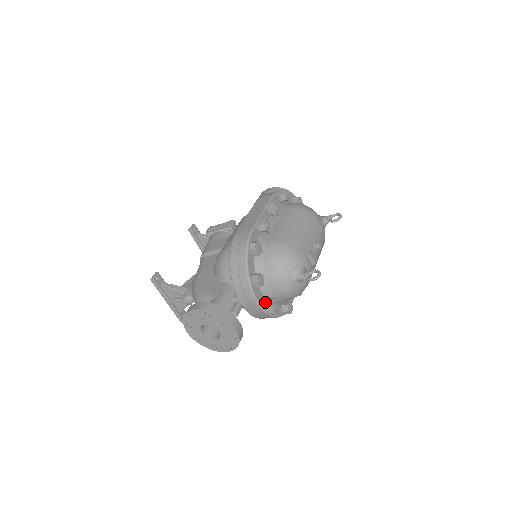
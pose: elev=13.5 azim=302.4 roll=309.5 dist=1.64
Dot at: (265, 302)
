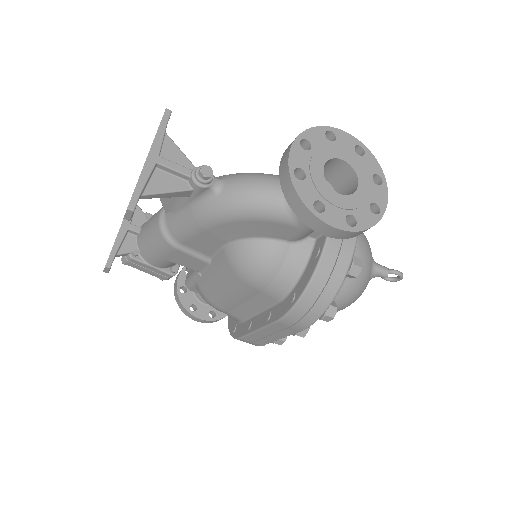
Dot at: occluded
